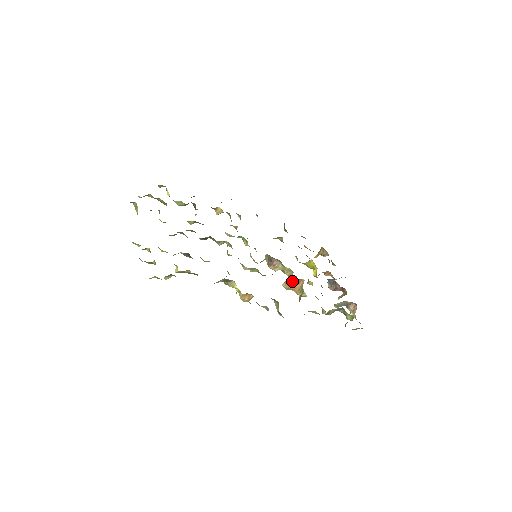
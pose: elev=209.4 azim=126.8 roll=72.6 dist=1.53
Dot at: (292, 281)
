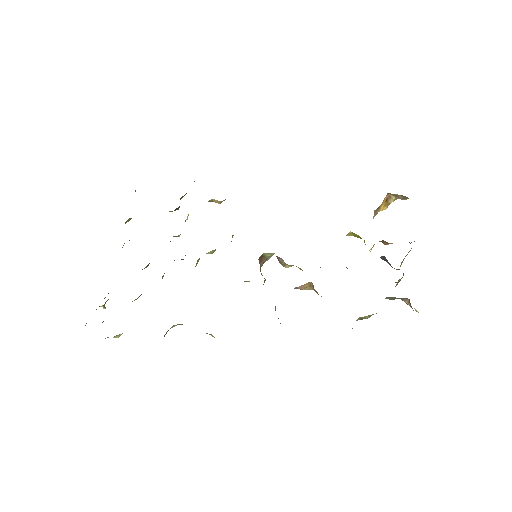
Dot at: (294, 288)
